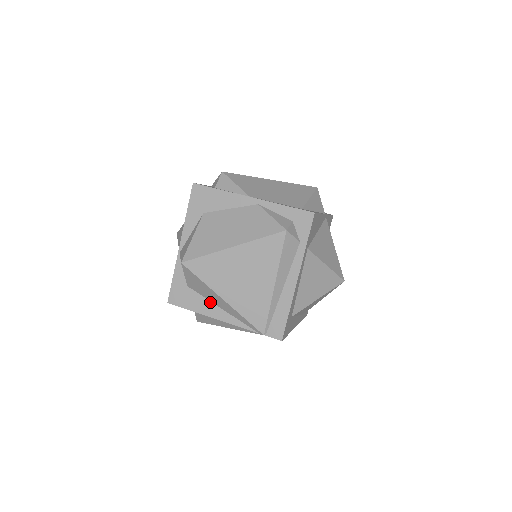
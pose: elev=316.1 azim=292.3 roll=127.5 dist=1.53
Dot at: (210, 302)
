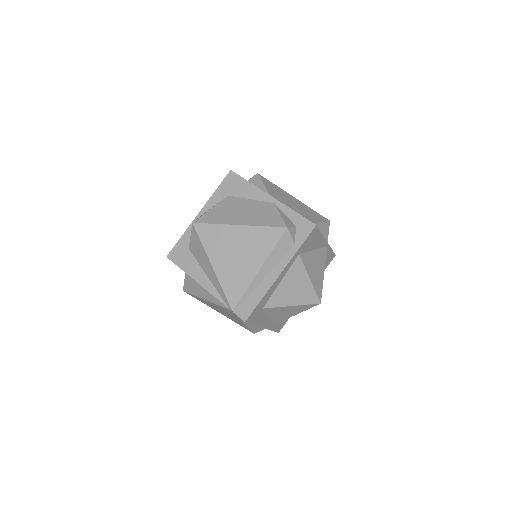
Dot at: (201, 268)
